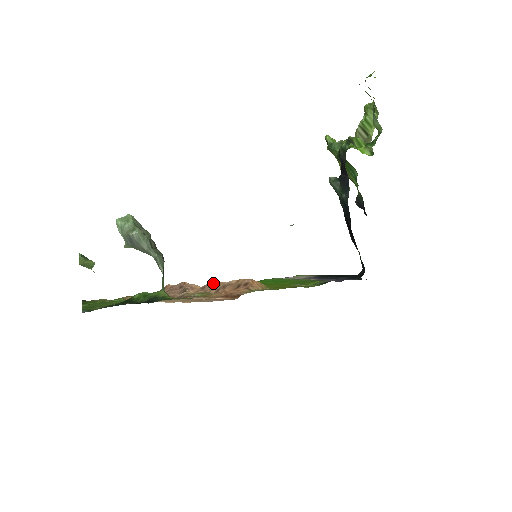
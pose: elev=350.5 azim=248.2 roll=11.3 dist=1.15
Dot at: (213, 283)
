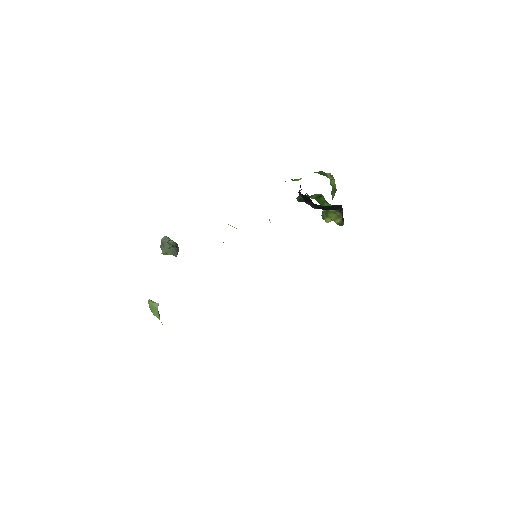
Dot at: occluded
